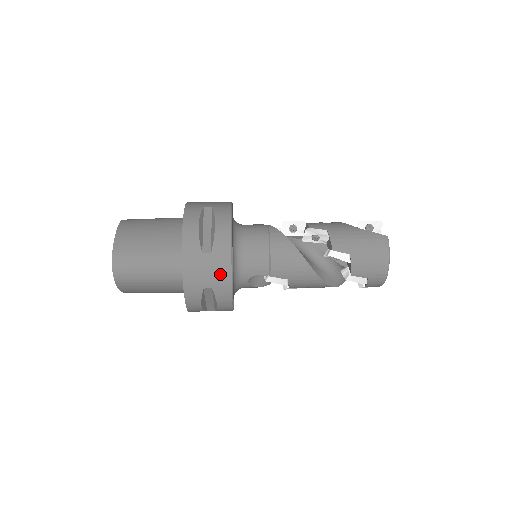
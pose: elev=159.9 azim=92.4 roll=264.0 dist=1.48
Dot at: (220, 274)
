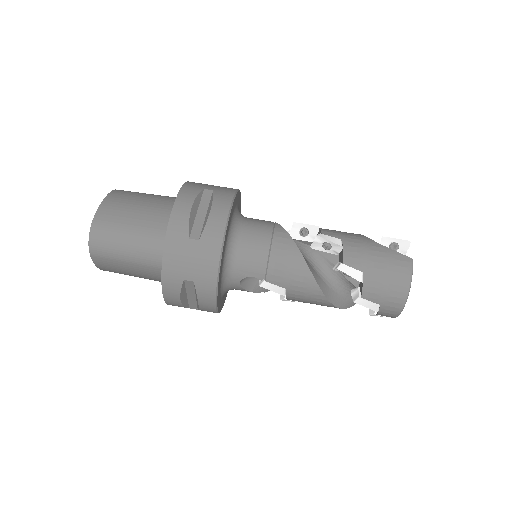
Dot at: (205, 266)
